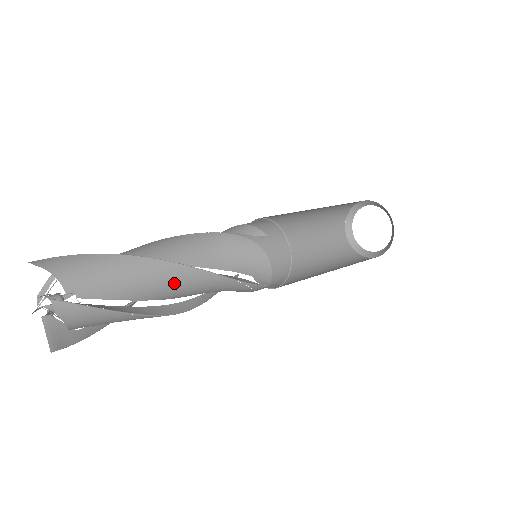
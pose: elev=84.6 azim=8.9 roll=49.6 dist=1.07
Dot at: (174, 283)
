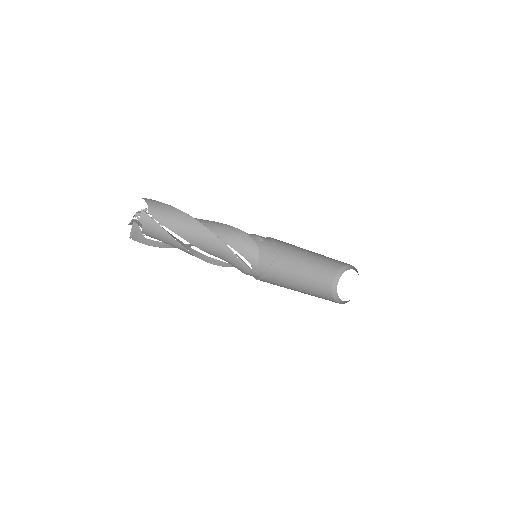
Dot at: (200, 236)
